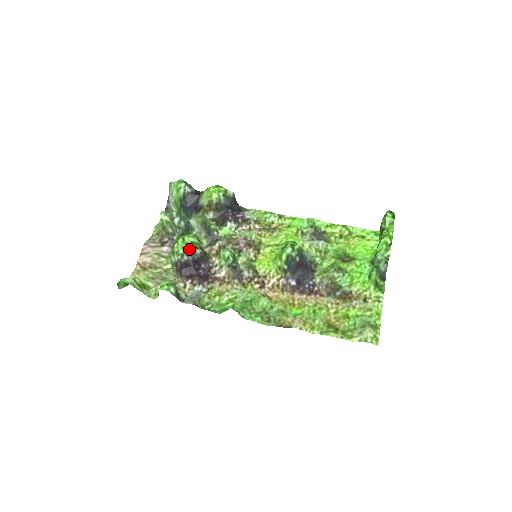
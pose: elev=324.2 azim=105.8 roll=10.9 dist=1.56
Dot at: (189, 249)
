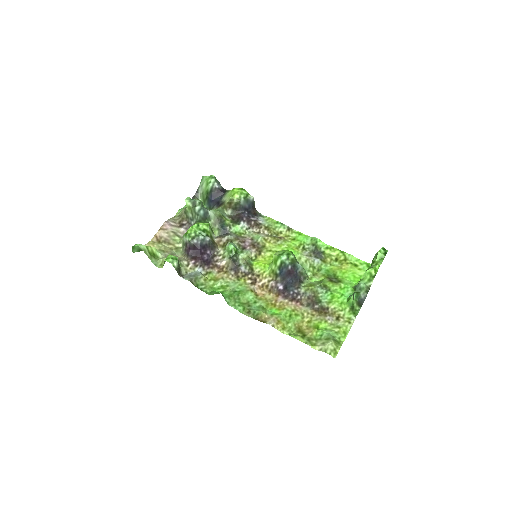
Dot at: (200, 234)
